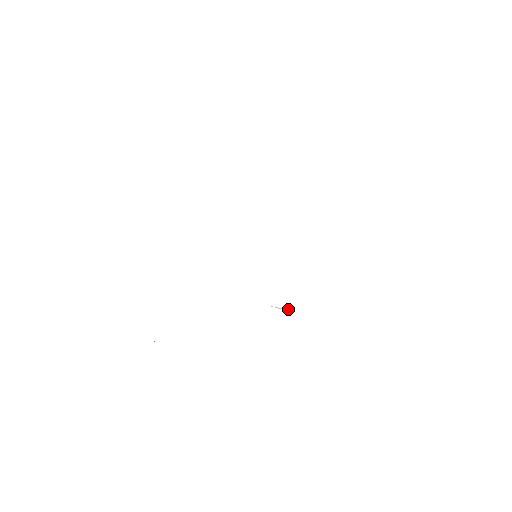
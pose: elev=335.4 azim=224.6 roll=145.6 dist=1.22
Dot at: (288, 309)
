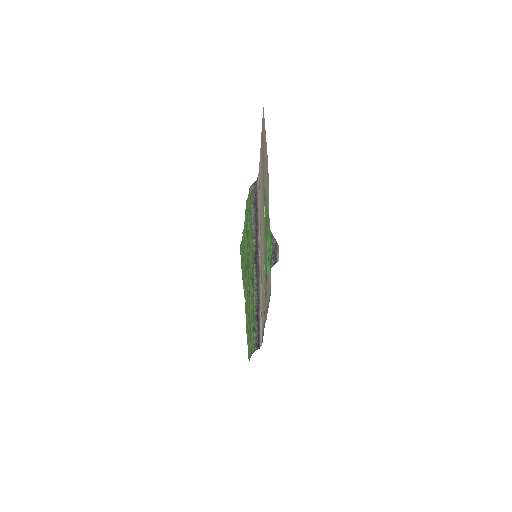
Dot at: (264, 299)
